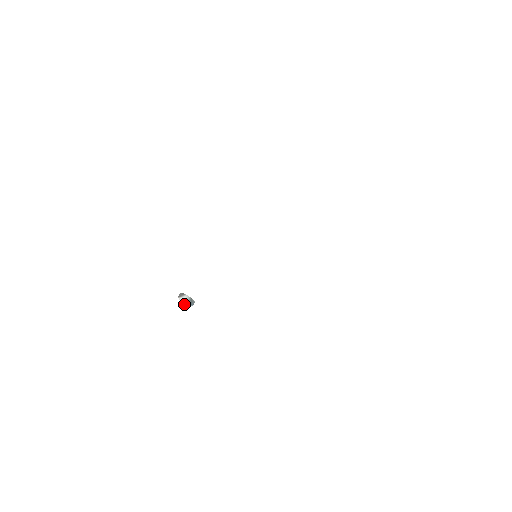
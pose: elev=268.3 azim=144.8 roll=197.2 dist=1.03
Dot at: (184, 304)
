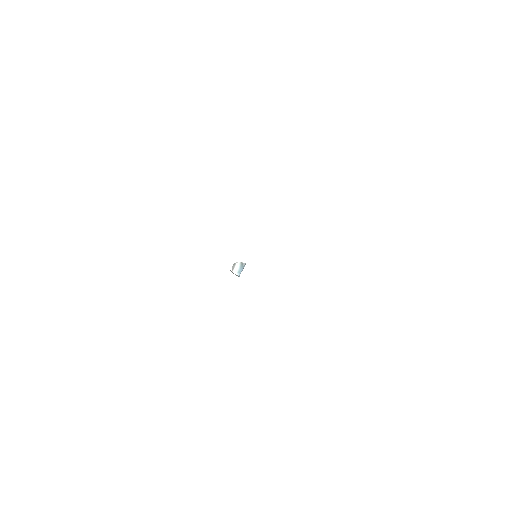
Dot at: (238, 273)
